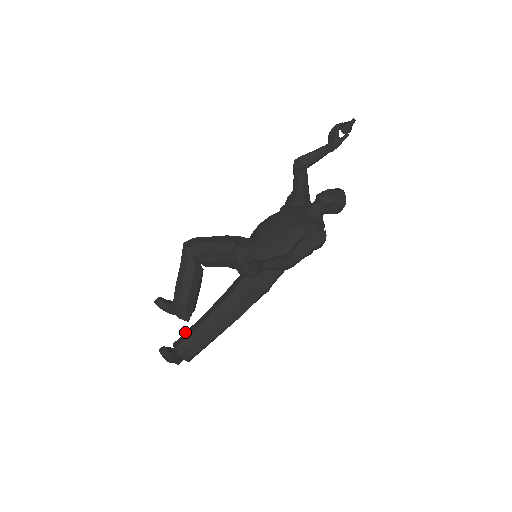
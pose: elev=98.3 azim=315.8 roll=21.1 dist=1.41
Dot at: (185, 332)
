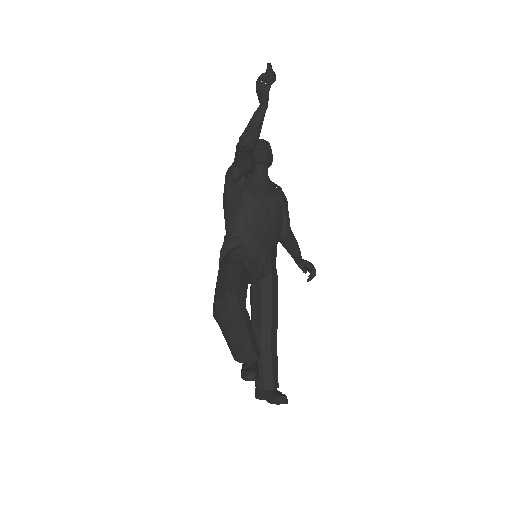
Dot at: (264, 371)
